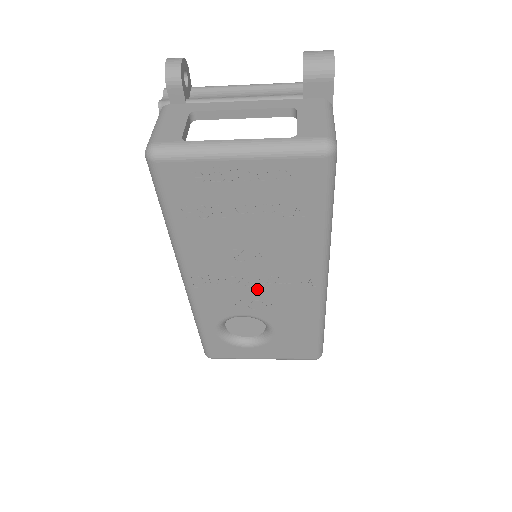
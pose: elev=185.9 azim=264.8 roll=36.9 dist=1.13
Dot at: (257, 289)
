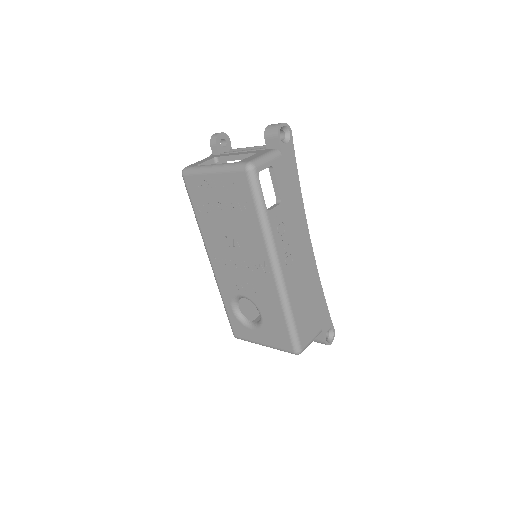
Dot at: (243, 271)
